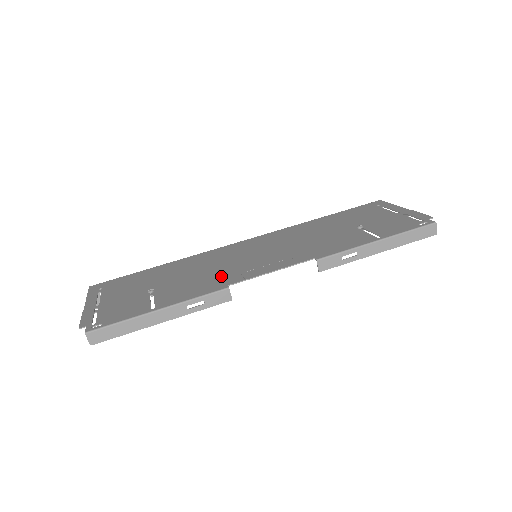
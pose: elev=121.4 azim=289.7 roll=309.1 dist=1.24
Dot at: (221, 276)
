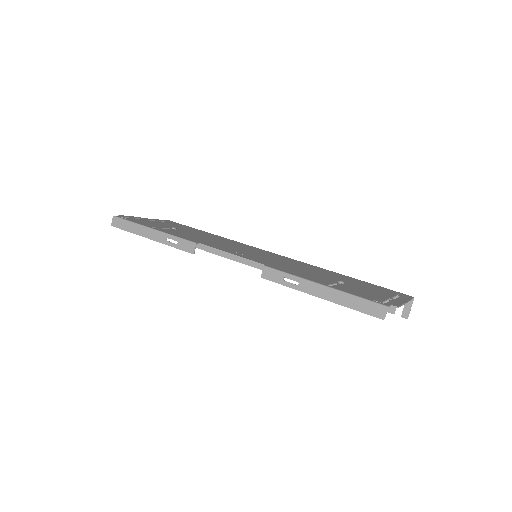
Dot at: (211, 243)
